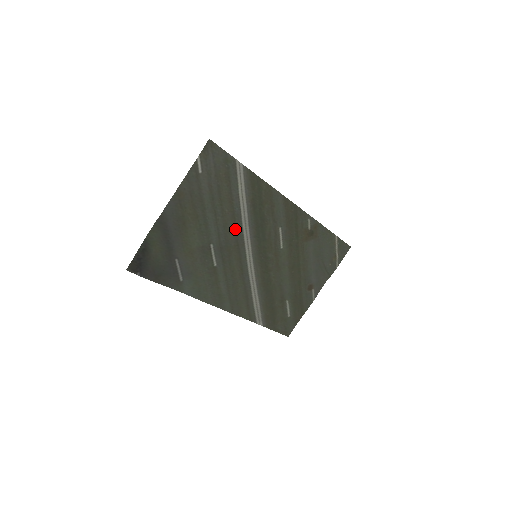
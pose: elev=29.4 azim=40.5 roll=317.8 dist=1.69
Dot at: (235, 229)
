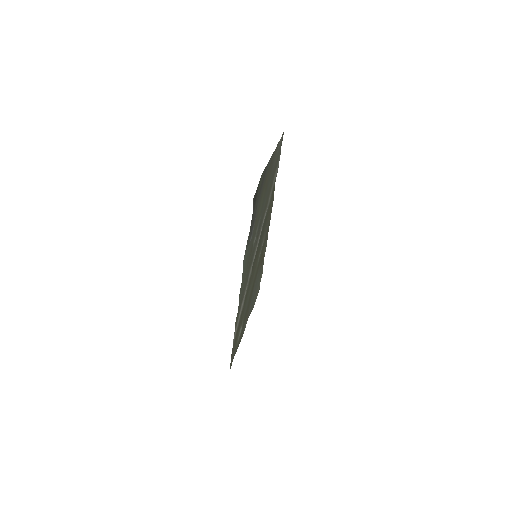
Dot at: (263, 218)
